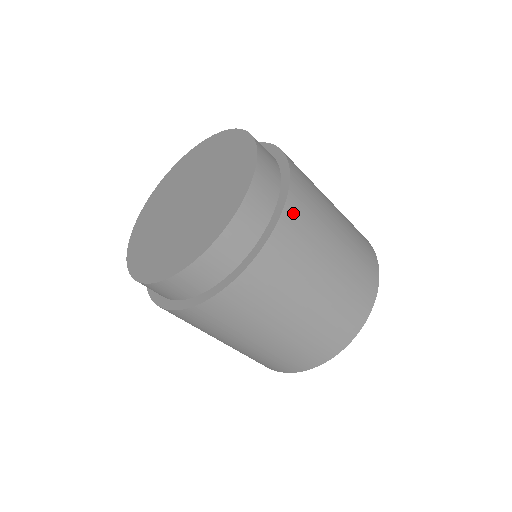
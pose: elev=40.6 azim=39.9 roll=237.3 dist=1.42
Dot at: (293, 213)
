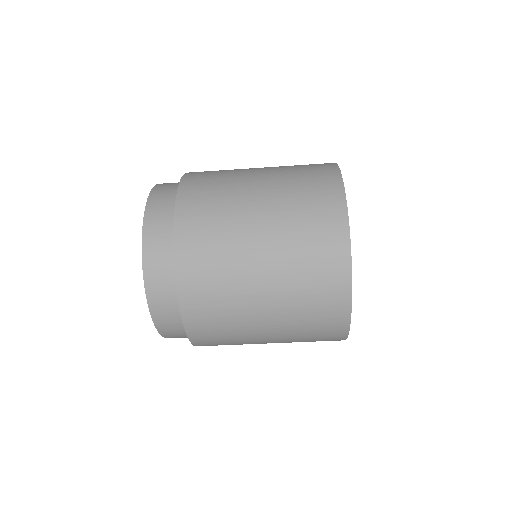
Dot at: (186, 223)
